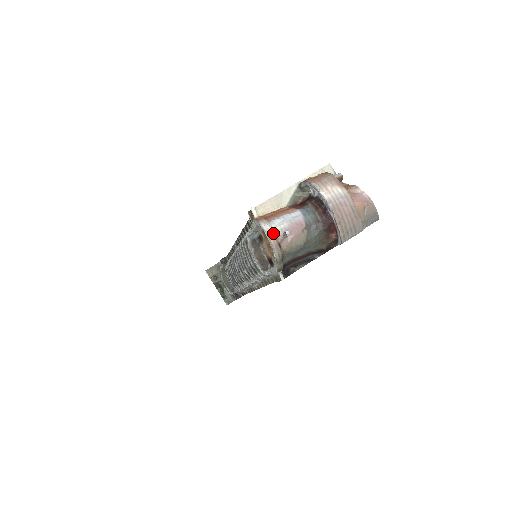
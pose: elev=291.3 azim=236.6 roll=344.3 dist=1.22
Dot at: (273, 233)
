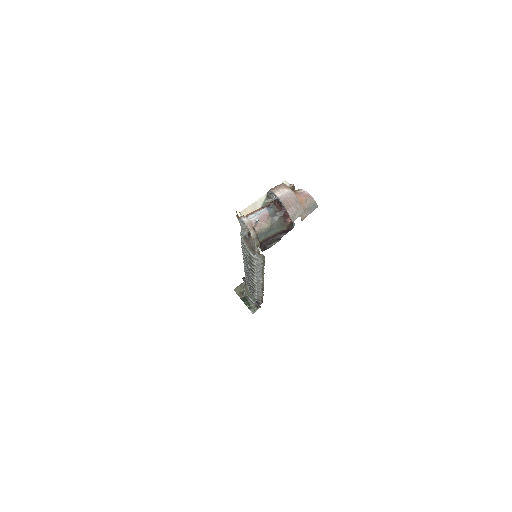
Dot at: (249, 222)
